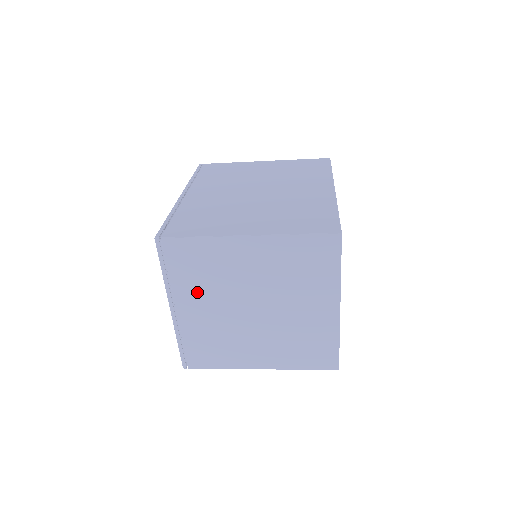
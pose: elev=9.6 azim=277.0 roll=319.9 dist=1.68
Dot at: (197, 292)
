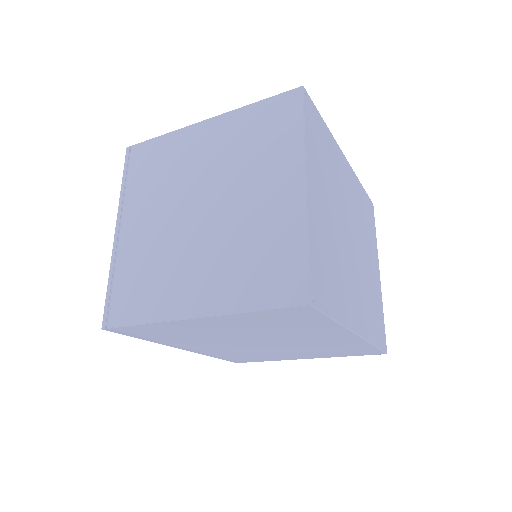
Dot at: (147, 201)
